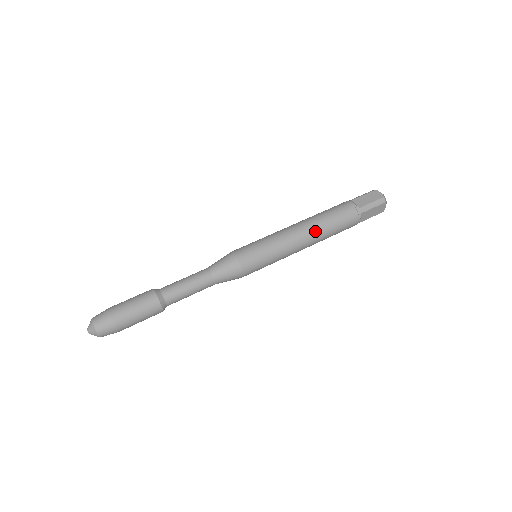
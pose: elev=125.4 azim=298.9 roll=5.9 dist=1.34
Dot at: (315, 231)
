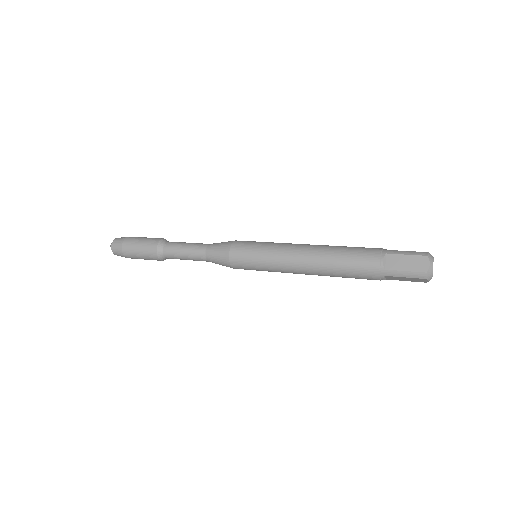
Dot at: (320, 247)
